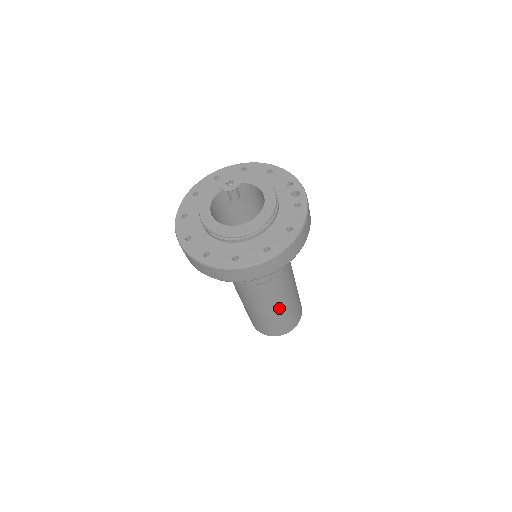
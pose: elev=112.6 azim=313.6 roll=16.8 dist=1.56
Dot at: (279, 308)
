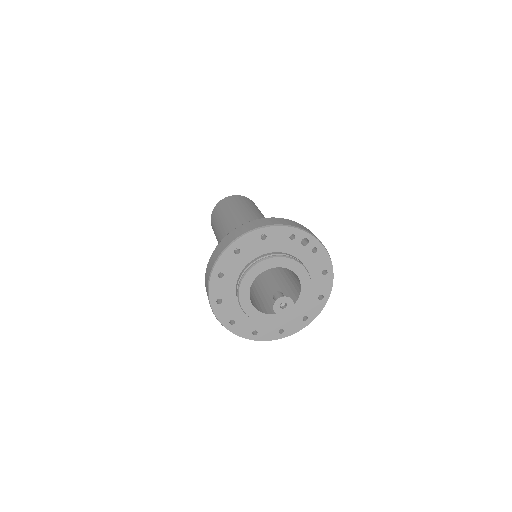
Dot at: occluded
